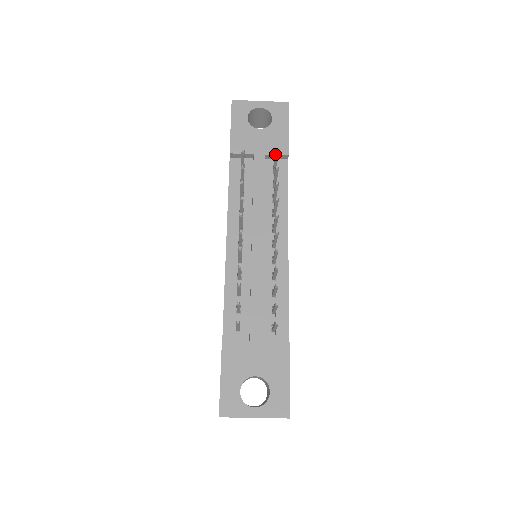
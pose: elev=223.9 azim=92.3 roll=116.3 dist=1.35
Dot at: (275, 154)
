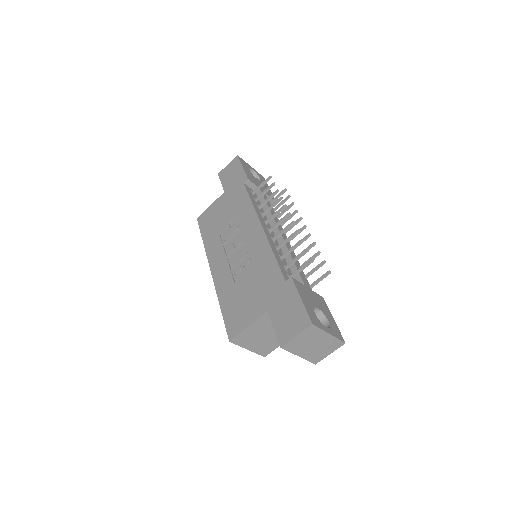
Dot at: (283, 190)
